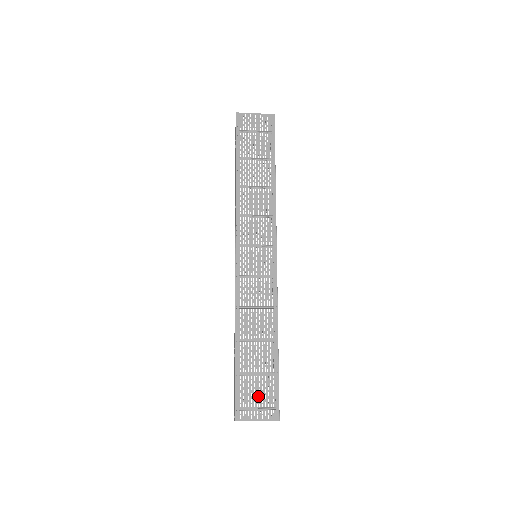
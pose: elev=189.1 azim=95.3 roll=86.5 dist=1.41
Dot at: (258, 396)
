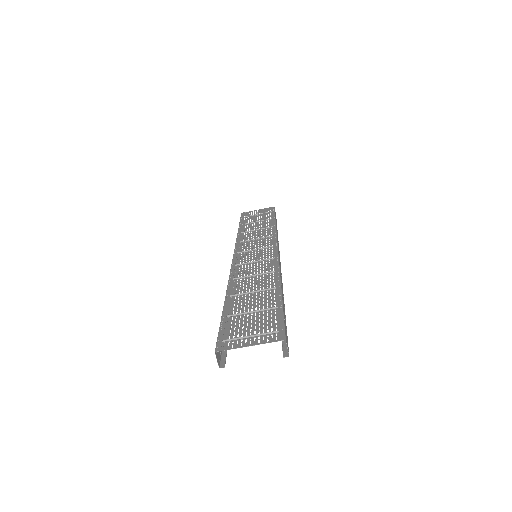
Dot at: (252, 327)
